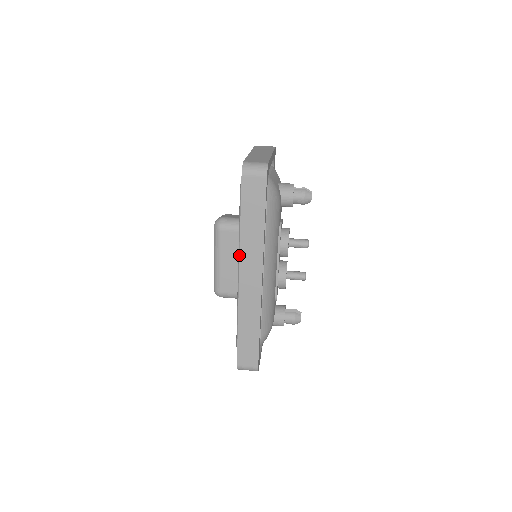
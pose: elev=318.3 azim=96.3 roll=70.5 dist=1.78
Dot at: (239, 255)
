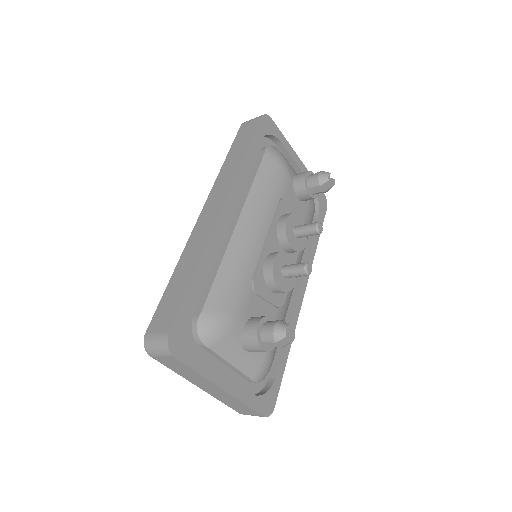
Dot at: occluded
